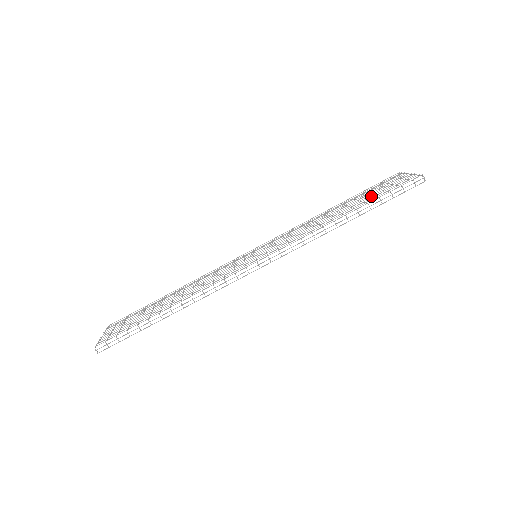
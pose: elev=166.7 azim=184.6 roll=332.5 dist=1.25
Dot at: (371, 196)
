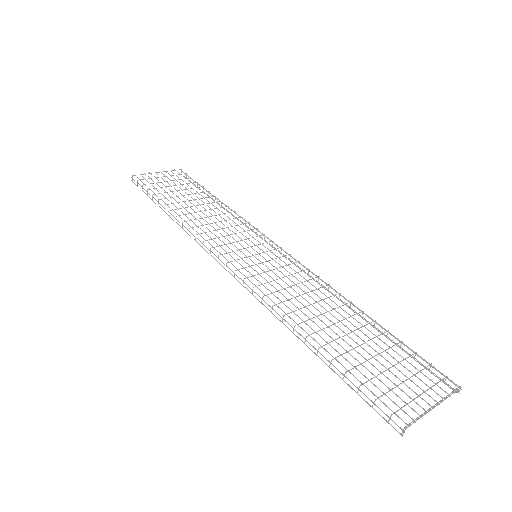
Dot at: occluded
